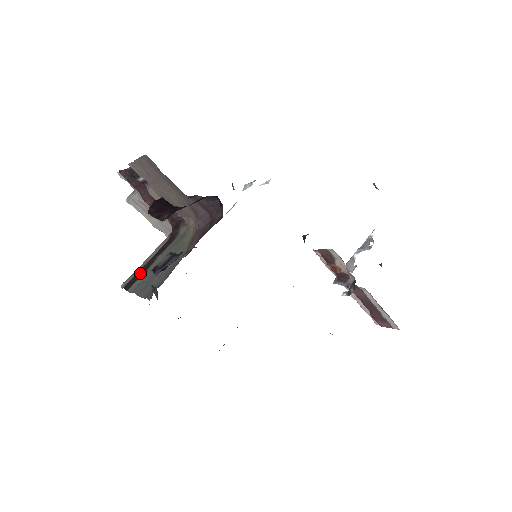
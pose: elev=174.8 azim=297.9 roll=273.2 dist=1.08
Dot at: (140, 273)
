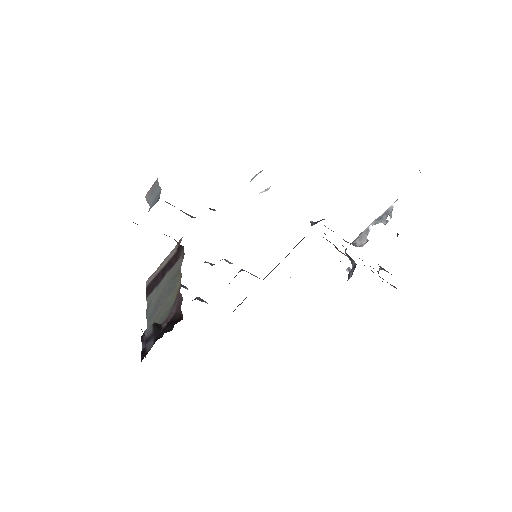
Dot at: (156, 281)
